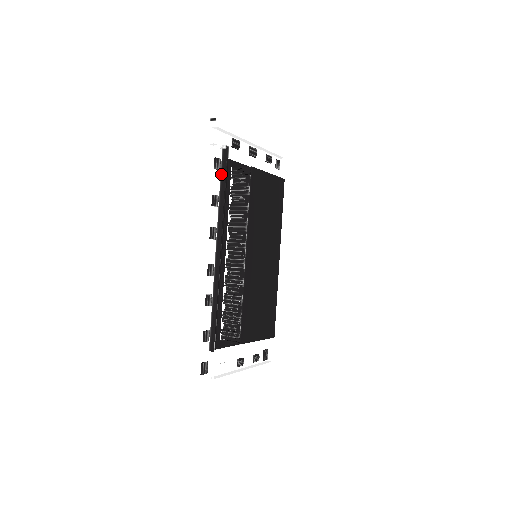
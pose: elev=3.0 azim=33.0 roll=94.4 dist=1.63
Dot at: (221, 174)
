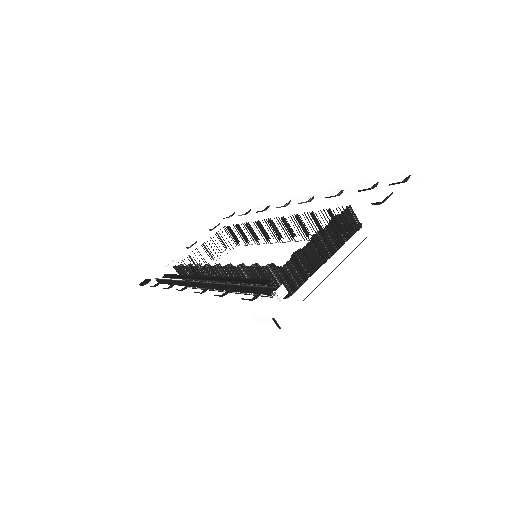
Dot at: (252, 287)
